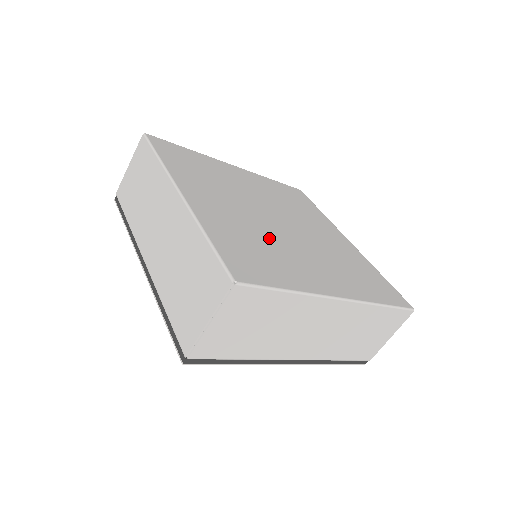
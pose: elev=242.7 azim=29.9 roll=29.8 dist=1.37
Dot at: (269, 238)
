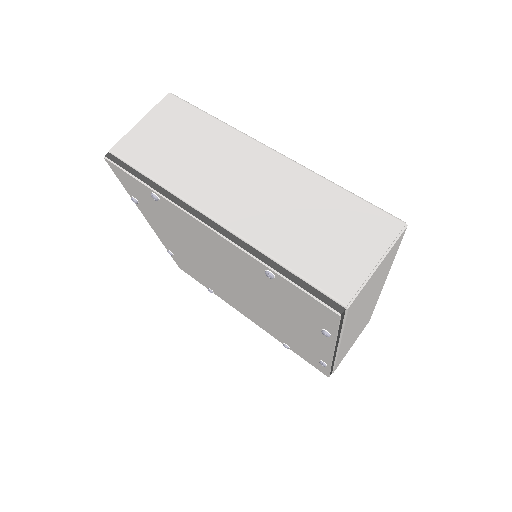
Dot at: occluded
